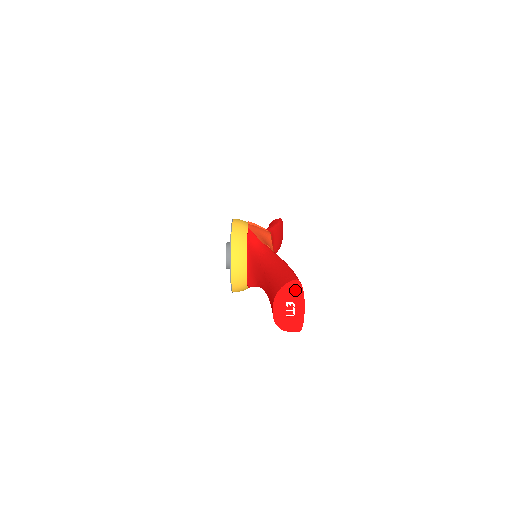
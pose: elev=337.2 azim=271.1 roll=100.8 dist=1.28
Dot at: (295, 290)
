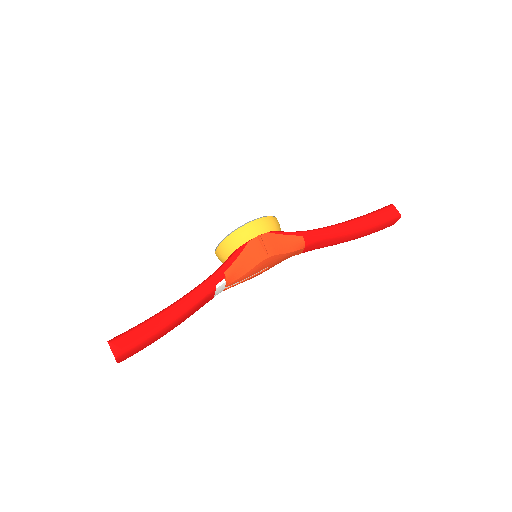
Dot at: (114, 352)
